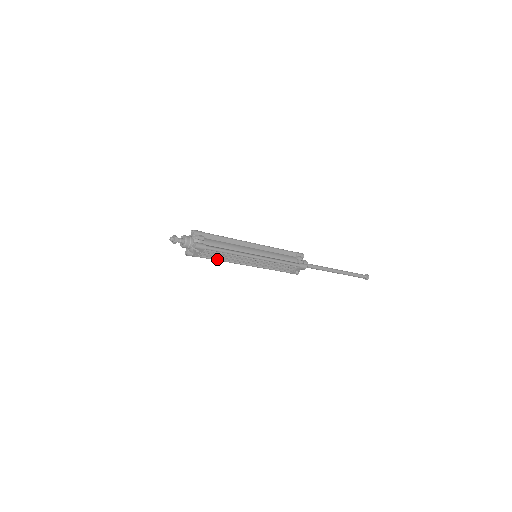
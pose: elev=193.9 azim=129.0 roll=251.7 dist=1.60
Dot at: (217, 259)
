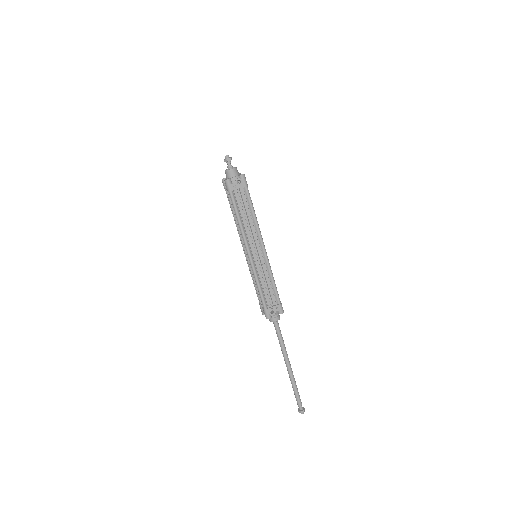
Dot at: (239, 214)
